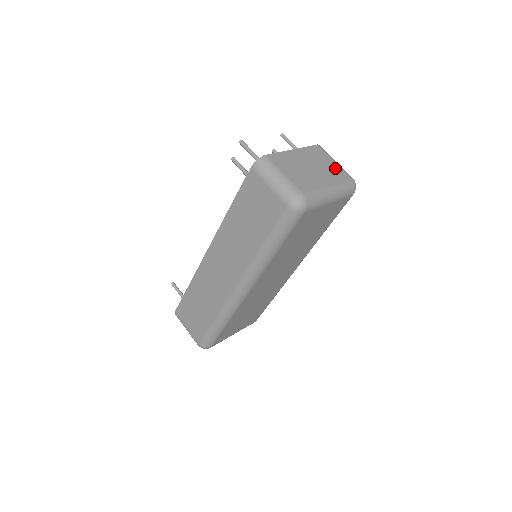
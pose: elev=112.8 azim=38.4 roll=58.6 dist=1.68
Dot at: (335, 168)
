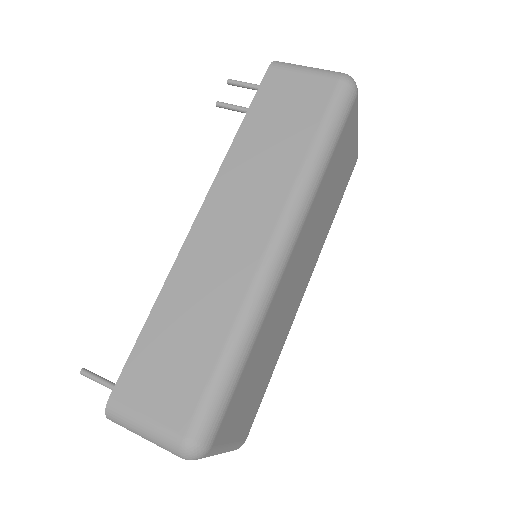
Dot at: occluded
